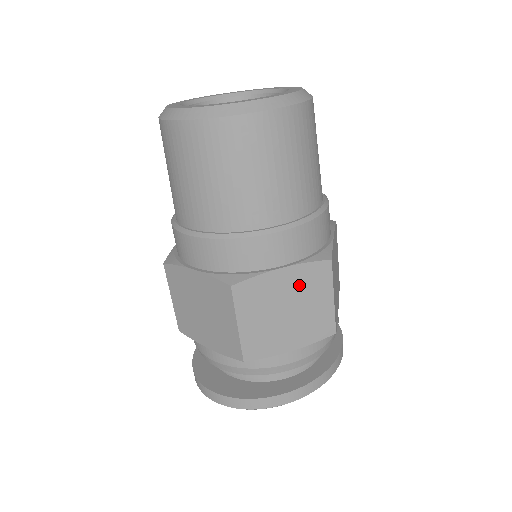
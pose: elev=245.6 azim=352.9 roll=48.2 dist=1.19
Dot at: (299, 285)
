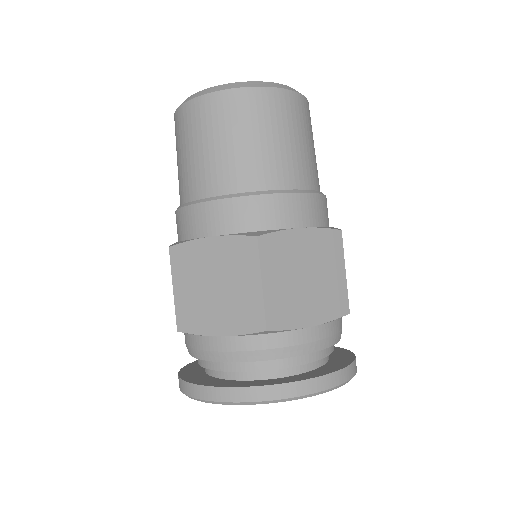
Dot at: (226, 259)
